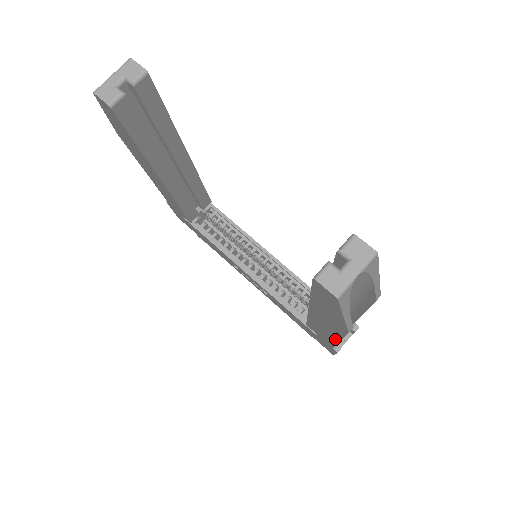
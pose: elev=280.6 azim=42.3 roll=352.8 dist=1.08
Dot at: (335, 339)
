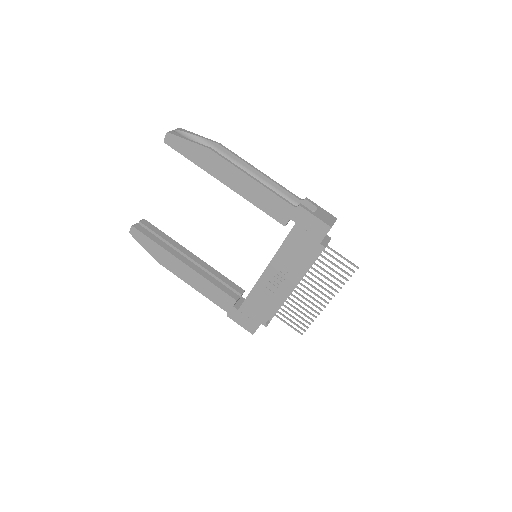
Dot at: (253, 182)
